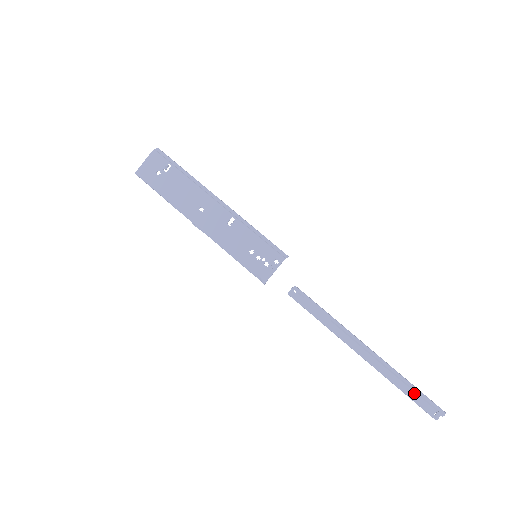
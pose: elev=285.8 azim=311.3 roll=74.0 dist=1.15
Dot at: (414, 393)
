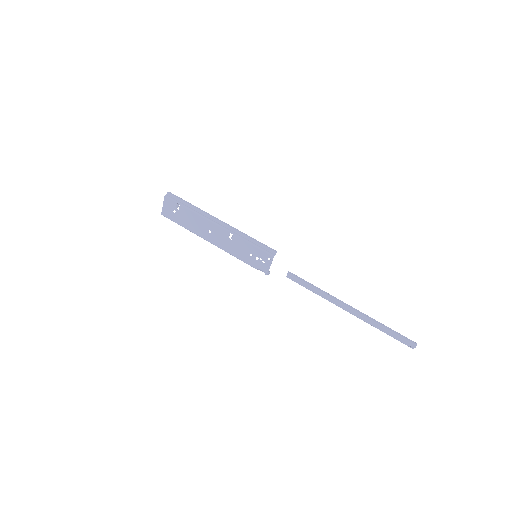
Dot at: (392, 333)
